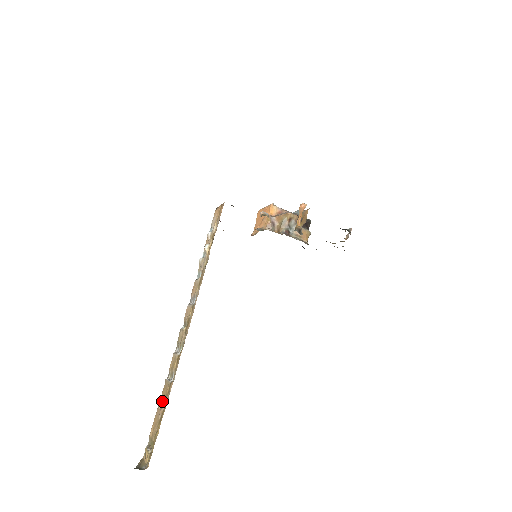
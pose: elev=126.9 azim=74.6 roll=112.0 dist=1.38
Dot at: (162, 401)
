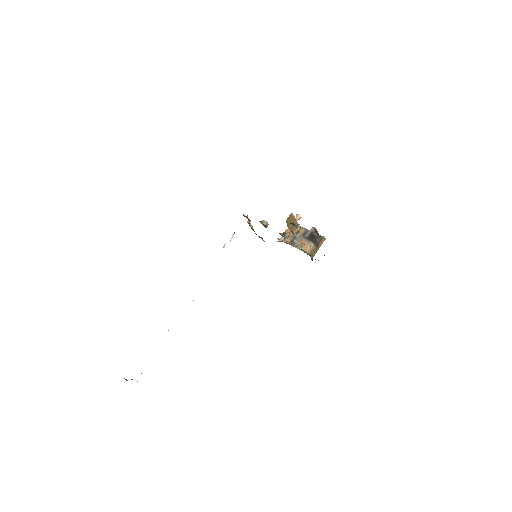
Dot at: occluded
